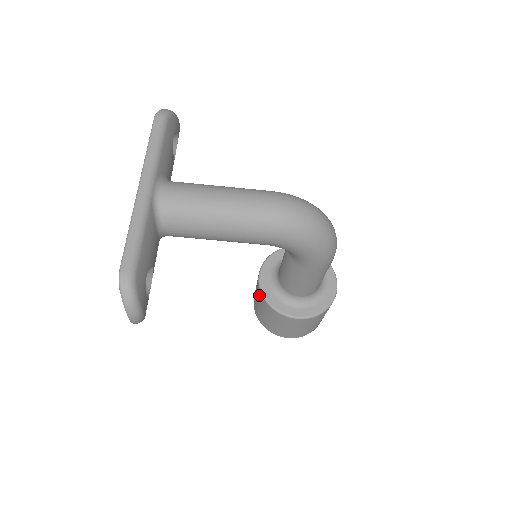
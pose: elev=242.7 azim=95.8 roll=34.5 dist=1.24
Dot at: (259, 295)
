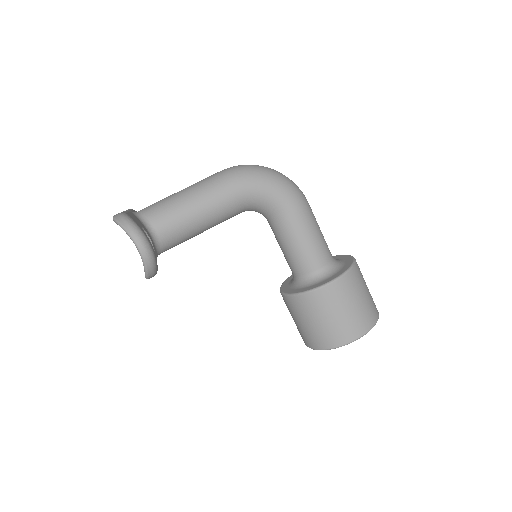
Dot at: (292, 305)
